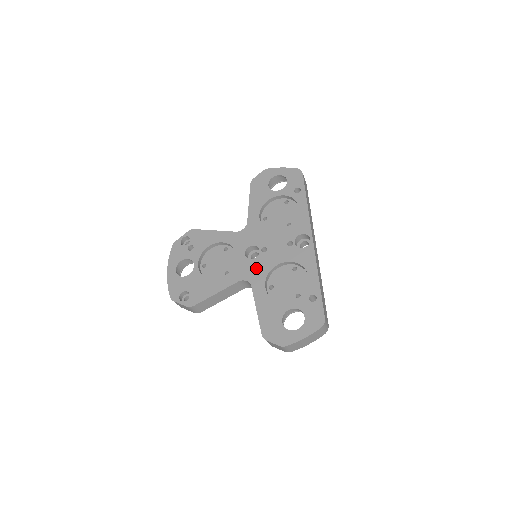
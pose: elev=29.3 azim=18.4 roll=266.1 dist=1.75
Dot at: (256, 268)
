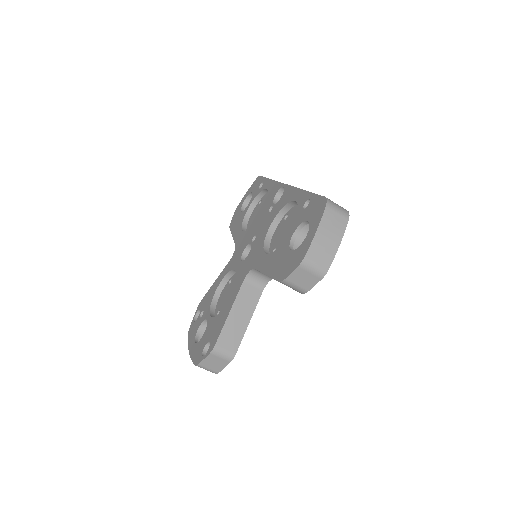
Dot at: (253, 255)
